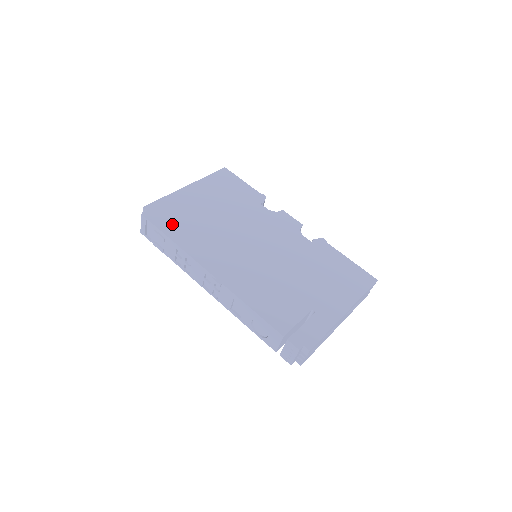
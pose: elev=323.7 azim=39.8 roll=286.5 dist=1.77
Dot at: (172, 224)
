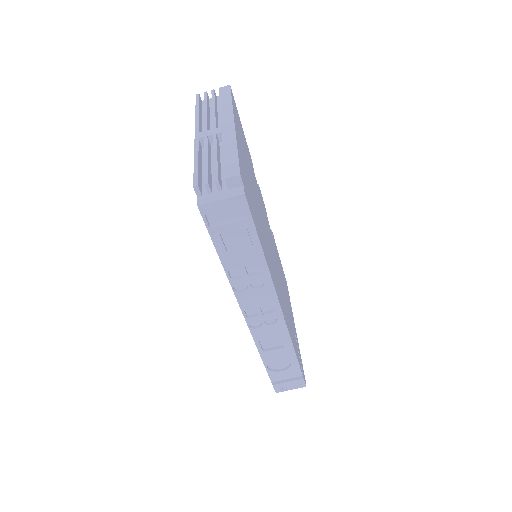
Dot at: occluded
